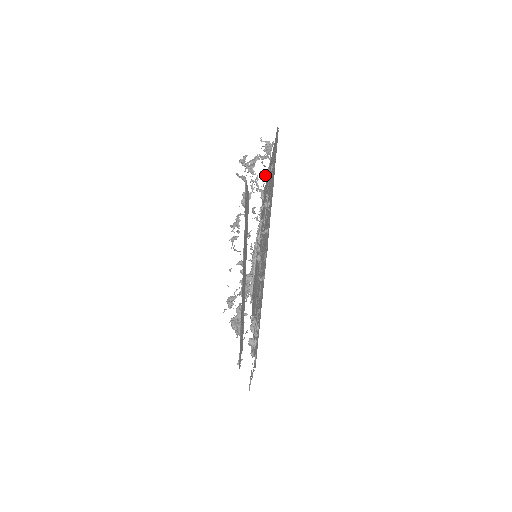
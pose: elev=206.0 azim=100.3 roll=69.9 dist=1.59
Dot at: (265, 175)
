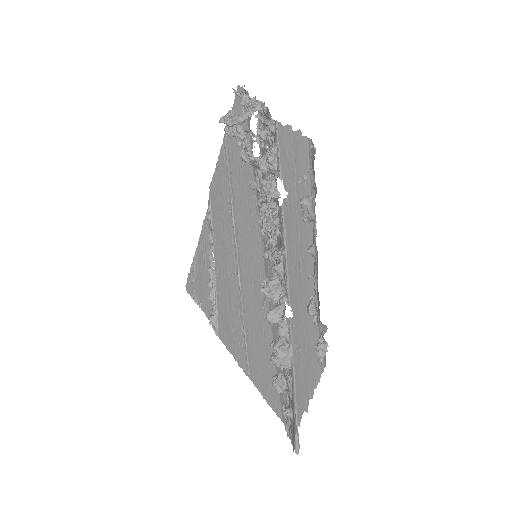
Dot at: (249, 142)
